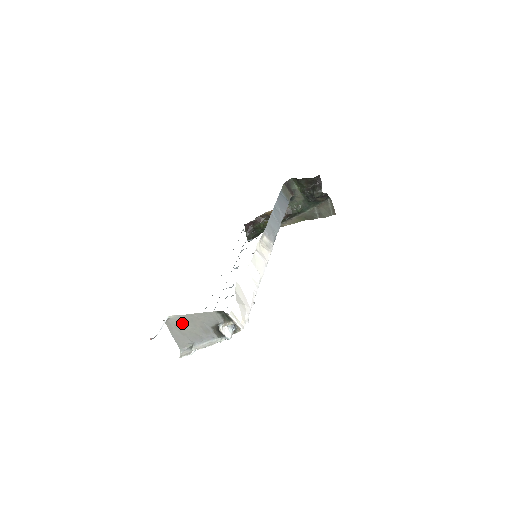
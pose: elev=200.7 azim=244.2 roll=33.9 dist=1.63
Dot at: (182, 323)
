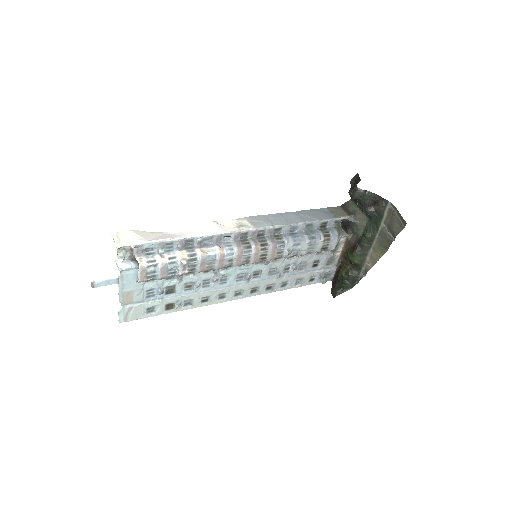
Dot at: occluded
